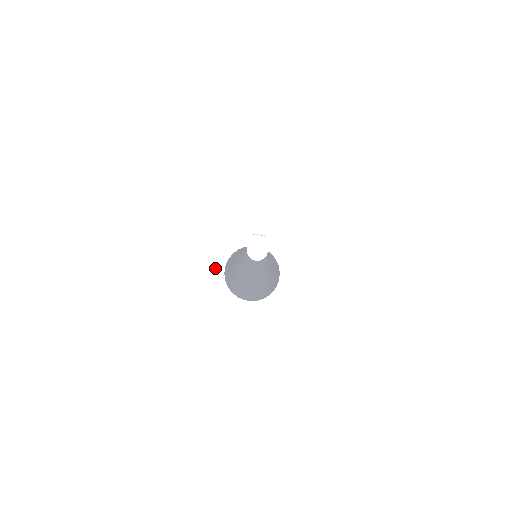
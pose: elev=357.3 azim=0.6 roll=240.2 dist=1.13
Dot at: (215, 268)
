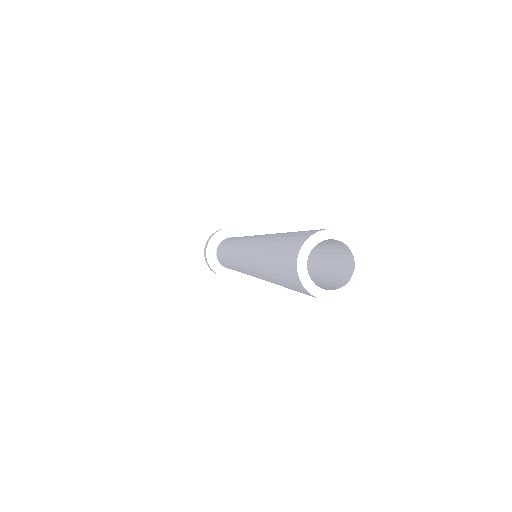
Dot at: (309, 239)
